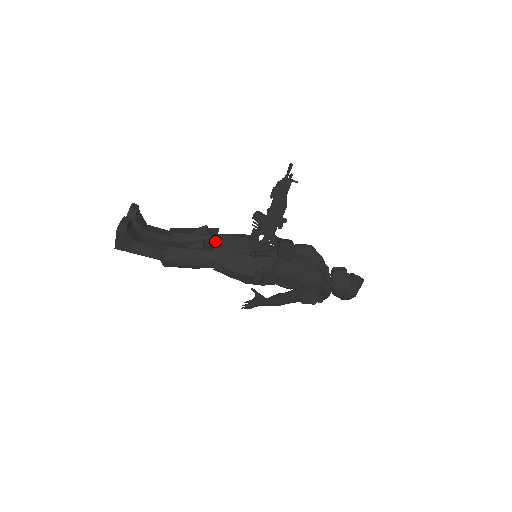
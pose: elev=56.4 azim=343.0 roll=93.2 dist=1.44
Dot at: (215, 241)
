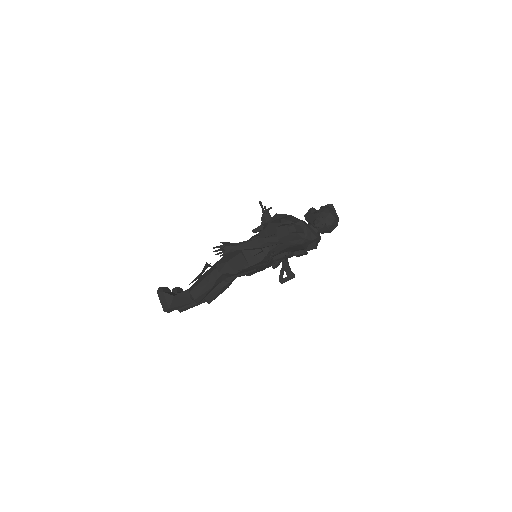
Dot at: occluded
